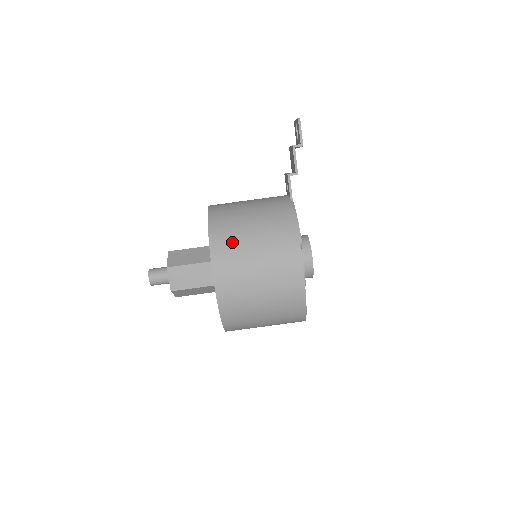
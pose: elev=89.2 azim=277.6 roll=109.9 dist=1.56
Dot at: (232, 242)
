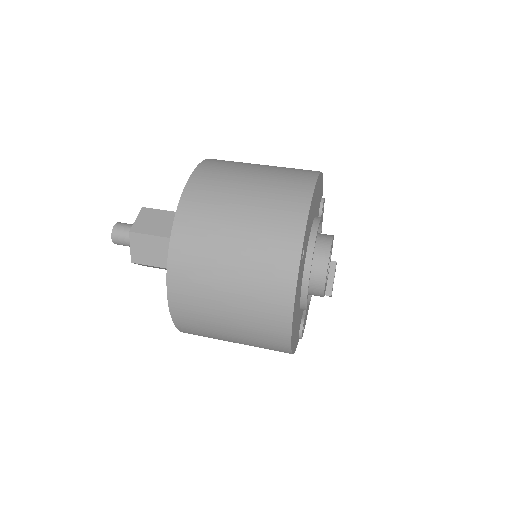
Dot at: occluded
